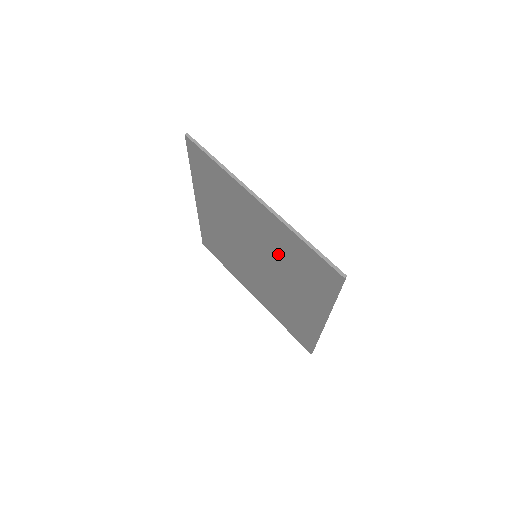
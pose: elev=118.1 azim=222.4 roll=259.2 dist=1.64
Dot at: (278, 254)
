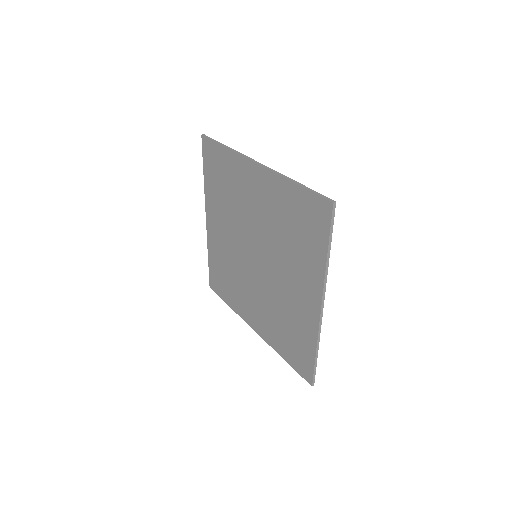
Dot at: (275, 228)
